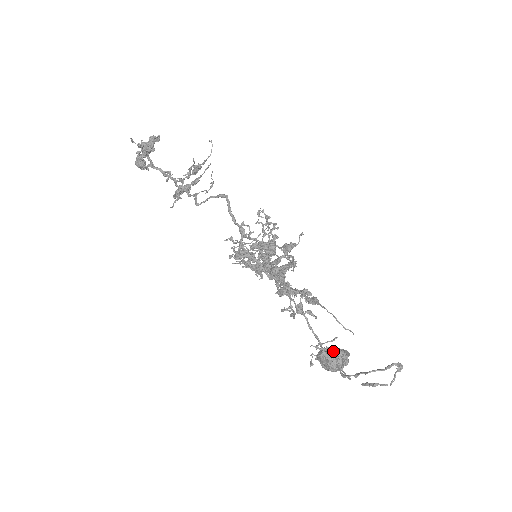
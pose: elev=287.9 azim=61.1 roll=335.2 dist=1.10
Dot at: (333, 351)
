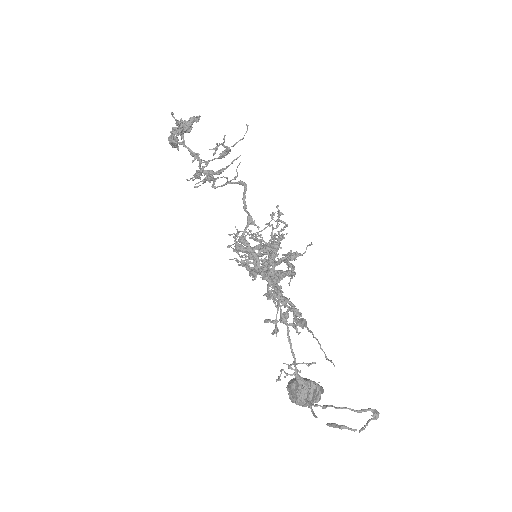
Dot at: (306, 381)
